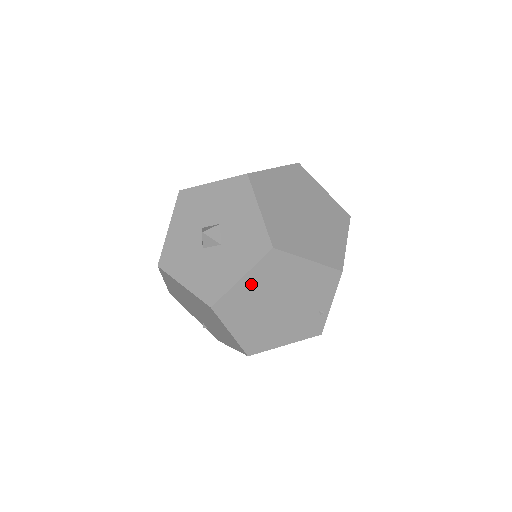
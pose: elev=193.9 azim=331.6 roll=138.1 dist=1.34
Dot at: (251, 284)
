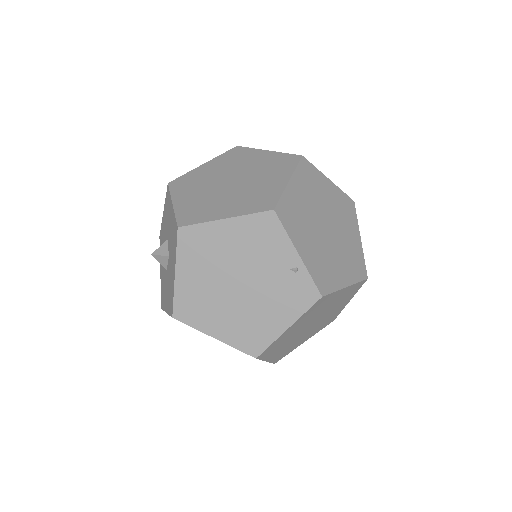
Dot at: (189, 275)
